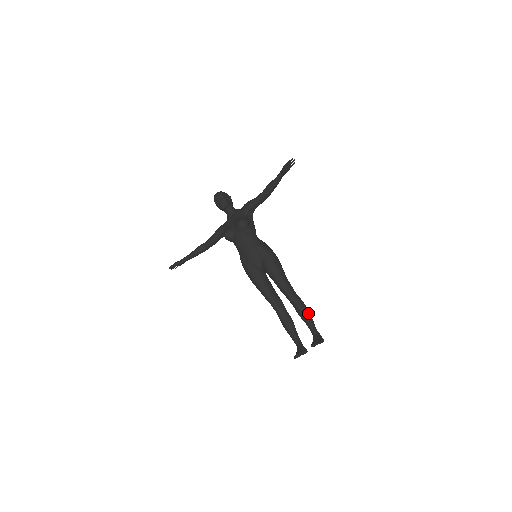
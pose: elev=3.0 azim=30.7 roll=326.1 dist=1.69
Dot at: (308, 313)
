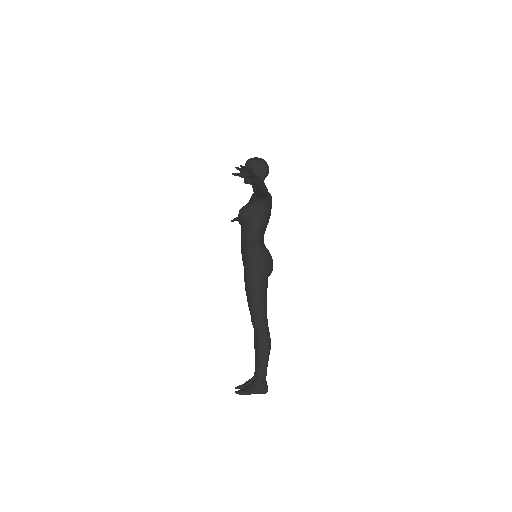
Dot at: (261, 354)
